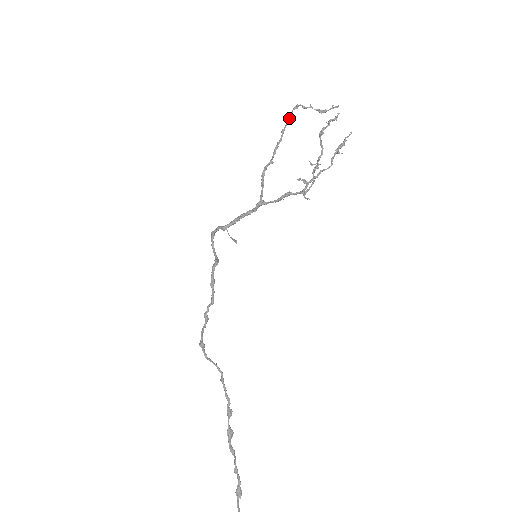
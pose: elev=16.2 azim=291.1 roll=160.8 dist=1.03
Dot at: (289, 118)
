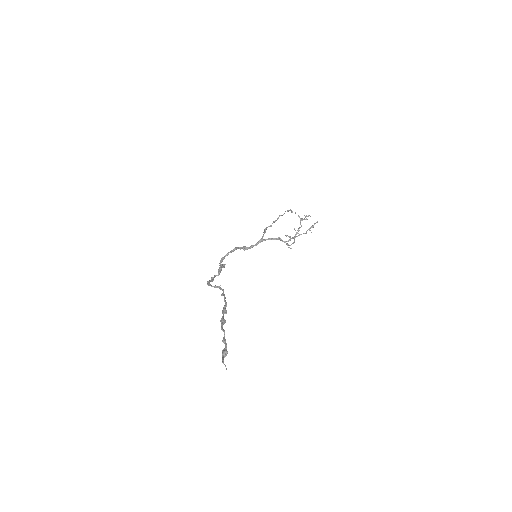
Dot at: (283, 214)
